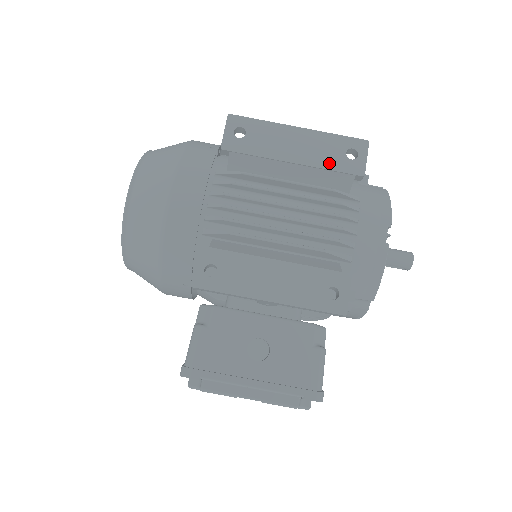
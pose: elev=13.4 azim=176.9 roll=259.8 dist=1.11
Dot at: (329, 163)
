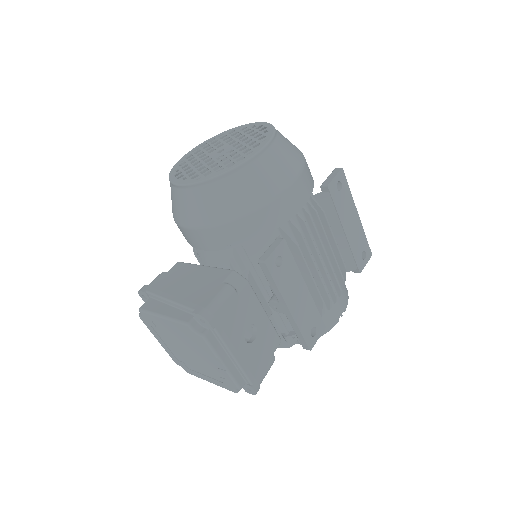
Dot at: (355, 250)
